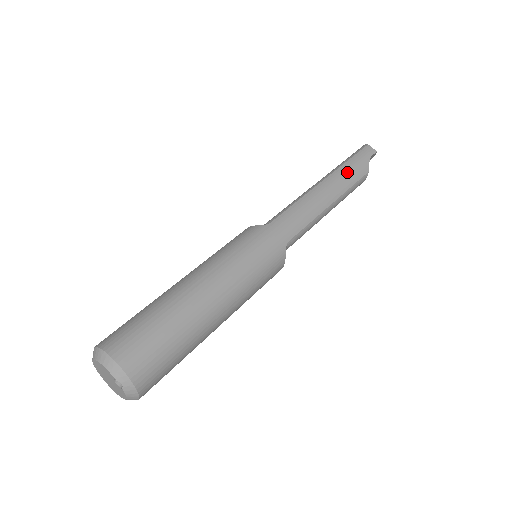
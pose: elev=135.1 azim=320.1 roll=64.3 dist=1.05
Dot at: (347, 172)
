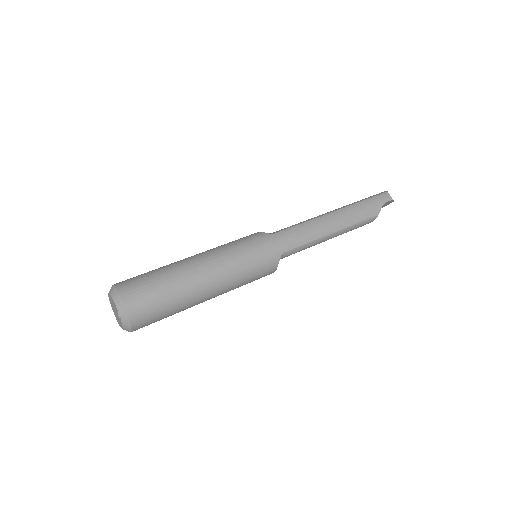
Dot at: (358, 210)
